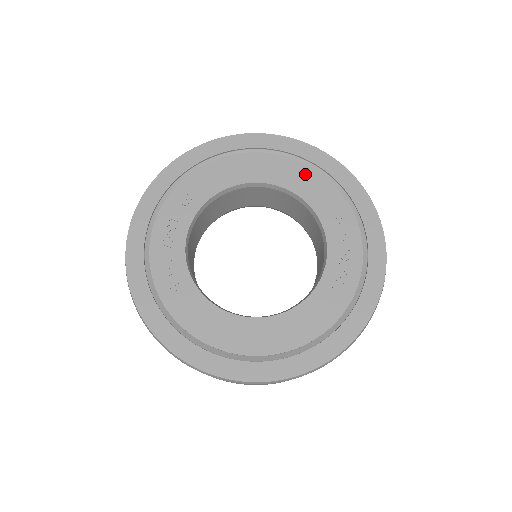
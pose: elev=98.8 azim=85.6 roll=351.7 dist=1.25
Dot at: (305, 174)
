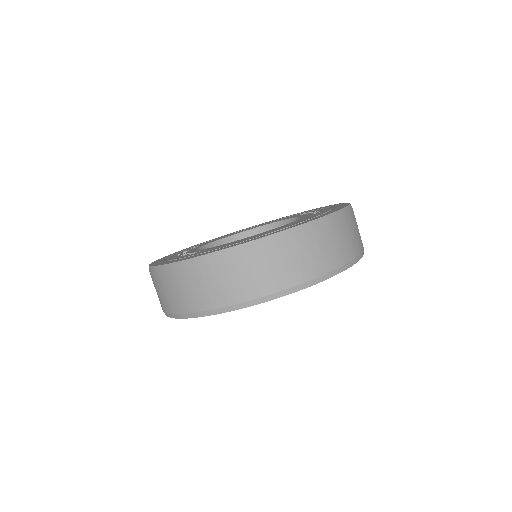
Dot at: (270, 222)
